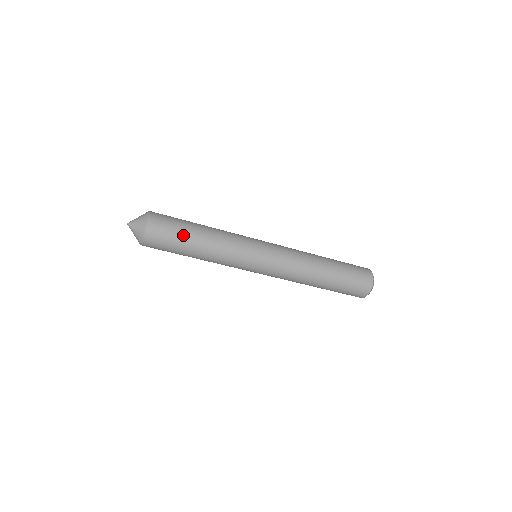
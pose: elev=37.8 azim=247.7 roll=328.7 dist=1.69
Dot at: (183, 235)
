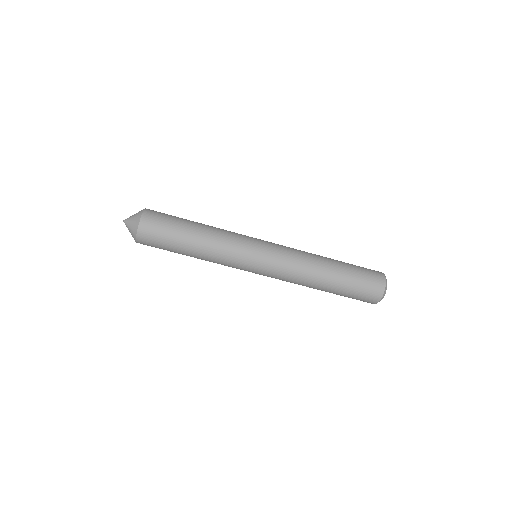
Dot at: (177, 228)
